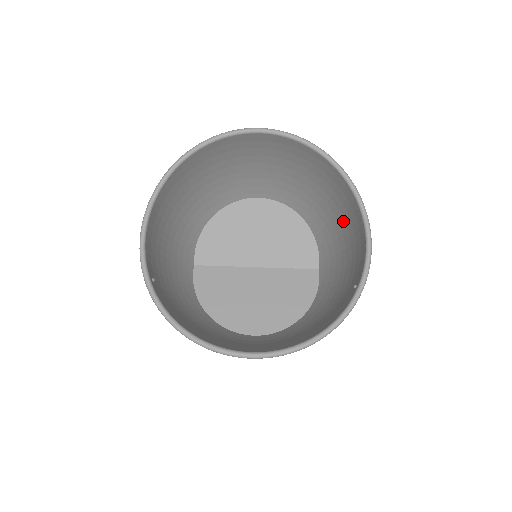
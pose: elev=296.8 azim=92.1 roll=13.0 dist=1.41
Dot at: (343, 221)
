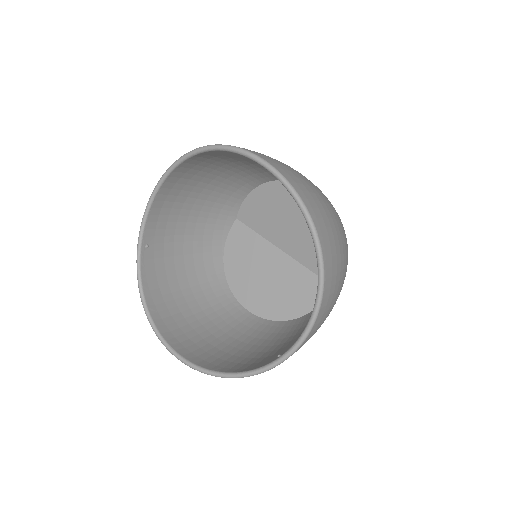
Dot at: occluded
